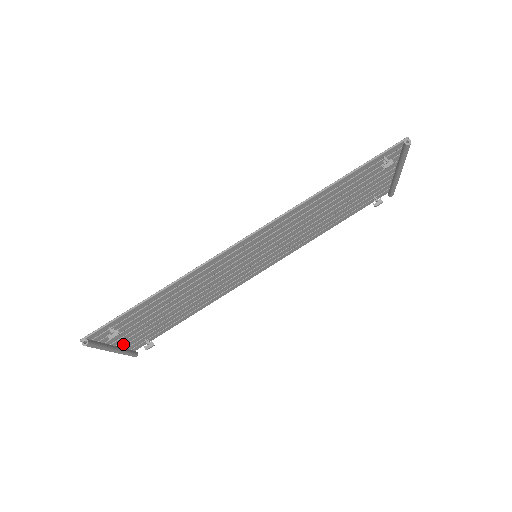
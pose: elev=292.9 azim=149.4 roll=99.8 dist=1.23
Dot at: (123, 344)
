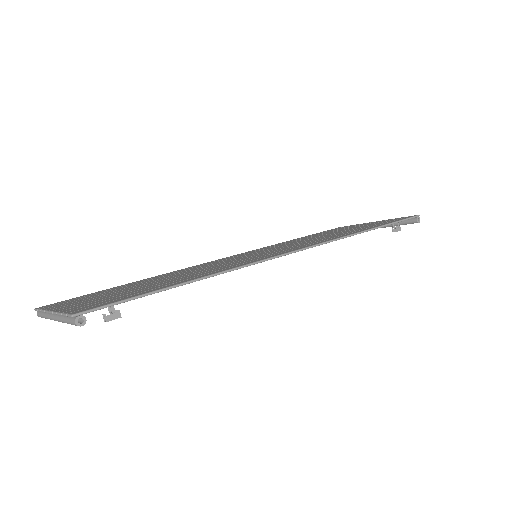
Dot at: occluded
